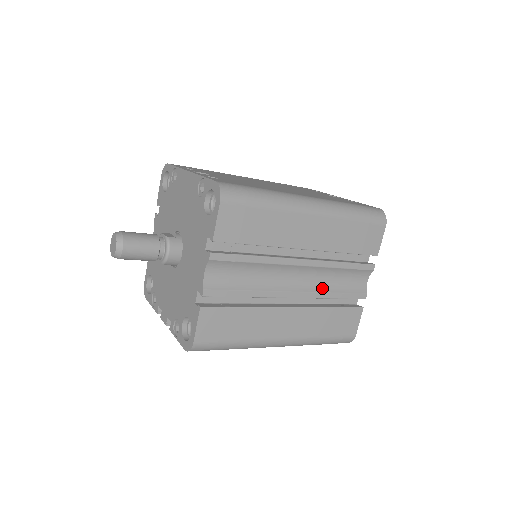
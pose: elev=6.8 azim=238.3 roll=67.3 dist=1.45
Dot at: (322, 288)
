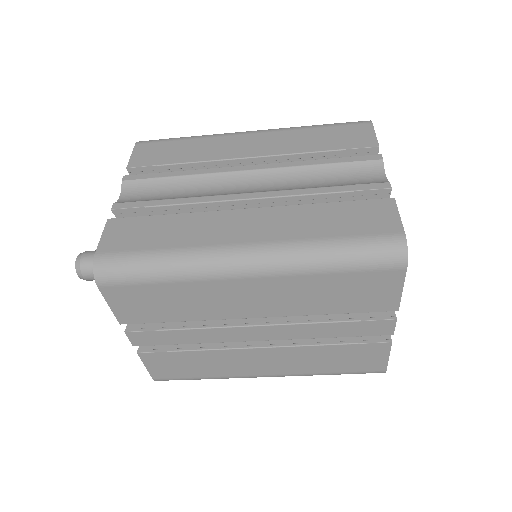
Dot at: (296, 188)
